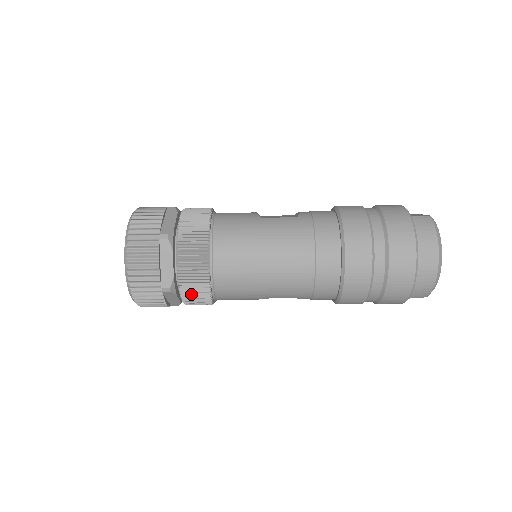
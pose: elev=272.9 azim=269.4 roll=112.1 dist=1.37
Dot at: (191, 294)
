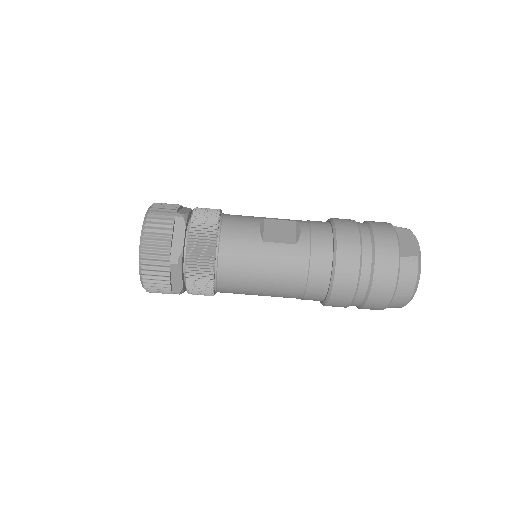
Dot at: (197, 294)
